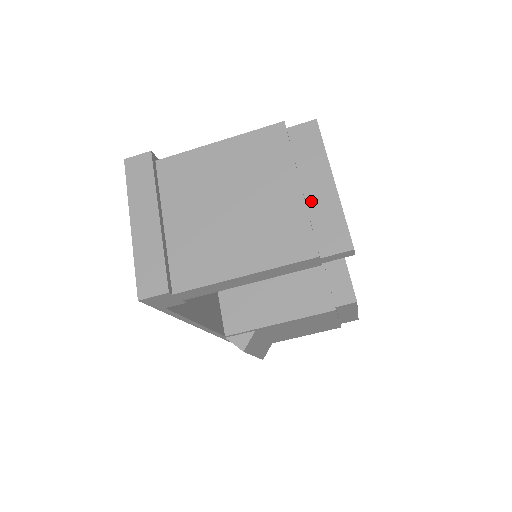
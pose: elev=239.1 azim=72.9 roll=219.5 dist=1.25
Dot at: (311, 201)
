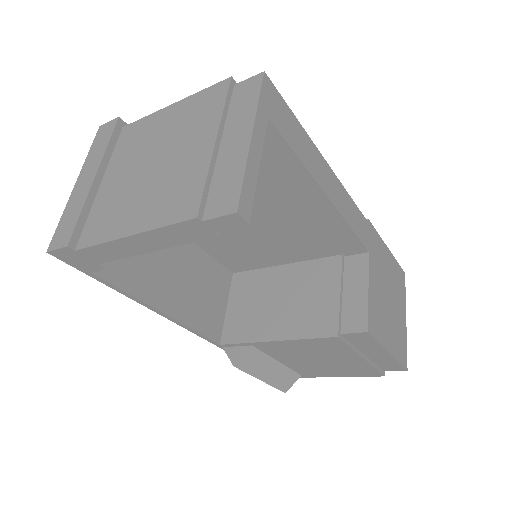
Dot at: (221, 158)
